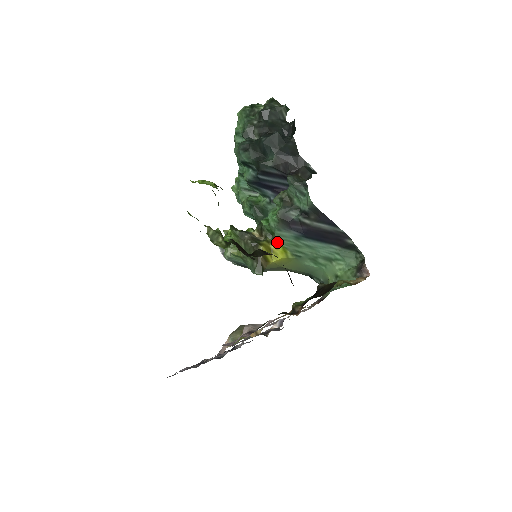
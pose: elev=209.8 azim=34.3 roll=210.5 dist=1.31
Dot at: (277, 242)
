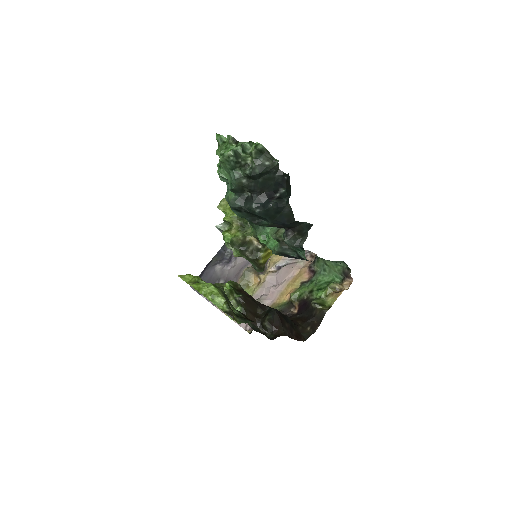
Dot at: occluded
